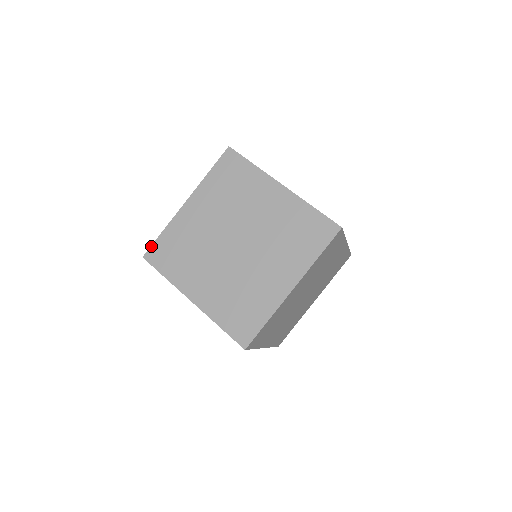
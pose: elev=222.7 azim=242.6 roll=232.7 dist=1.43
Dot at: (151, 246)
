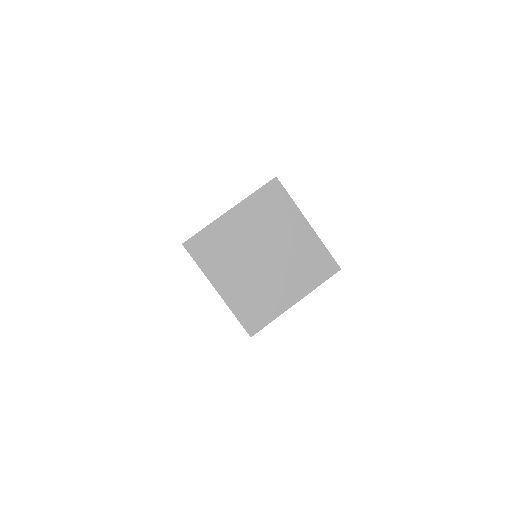
Dot at: (192, 237)
